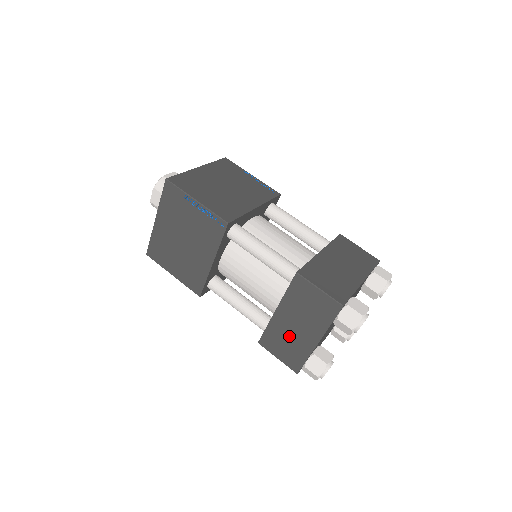
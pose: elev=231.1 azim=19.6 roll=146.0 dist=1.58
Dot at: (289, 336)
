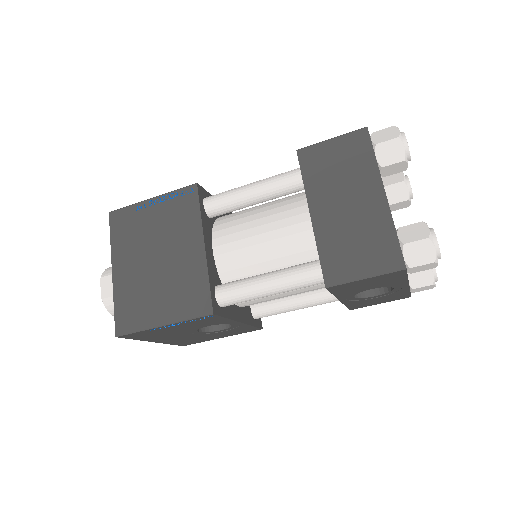
Dot at: (350, 227)
